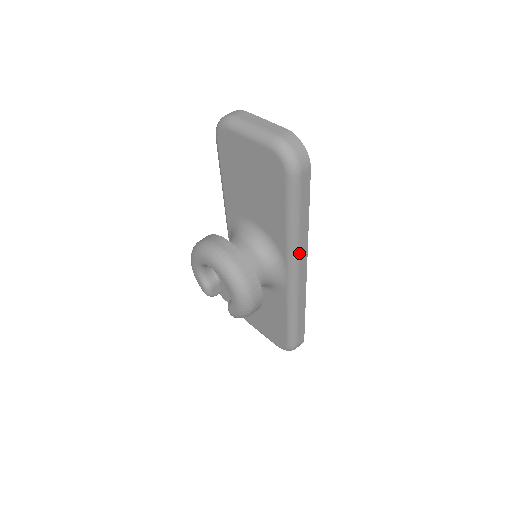
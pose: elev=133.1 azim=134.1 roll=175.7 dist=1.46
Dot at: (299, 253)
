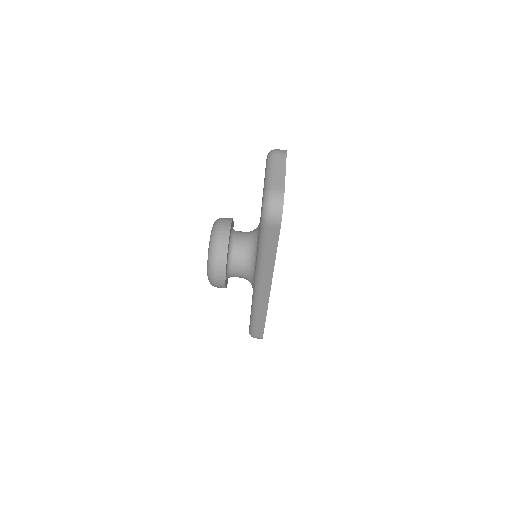
Dot at: (262, 276)
